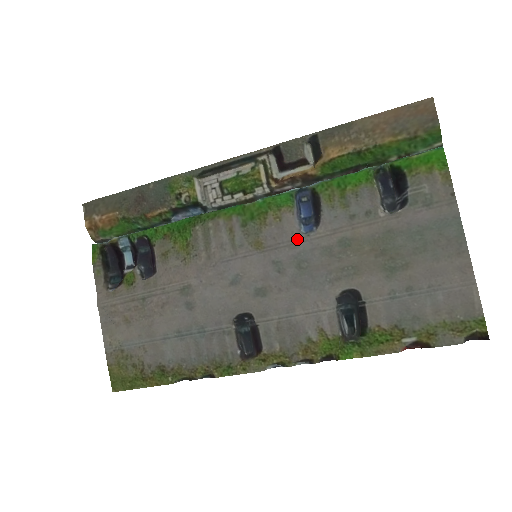
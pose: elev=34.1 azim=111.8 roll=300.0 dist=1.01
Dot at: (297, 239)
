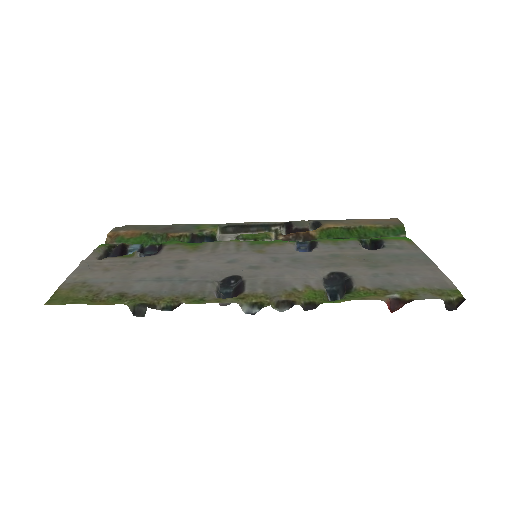
Dot at: (295, 252)
